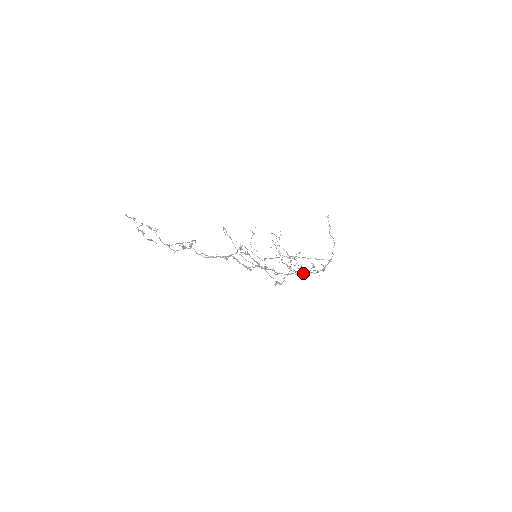
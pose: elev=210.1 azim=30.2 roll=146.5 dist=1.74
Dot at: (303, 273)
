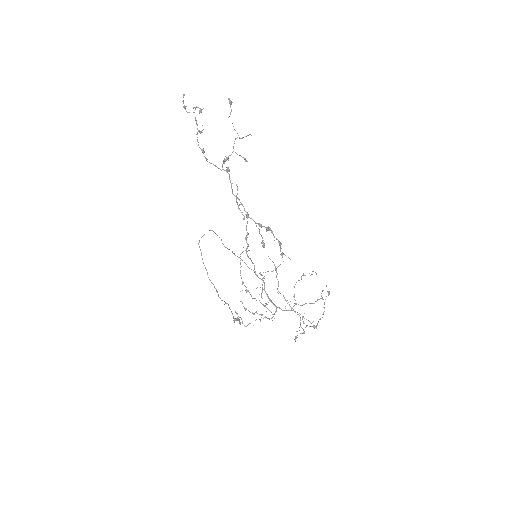
Dot at: occluded
